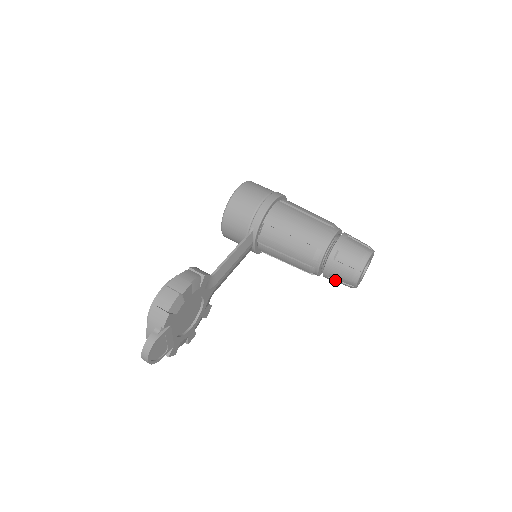
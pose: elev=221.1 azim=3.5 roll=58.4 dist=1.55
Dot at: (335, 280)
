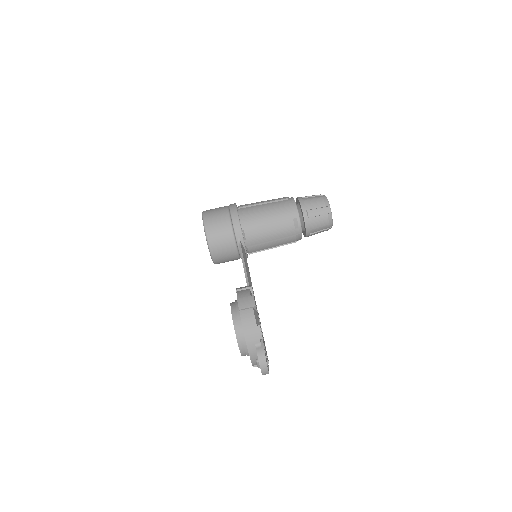
Dot at: (316, 232)
